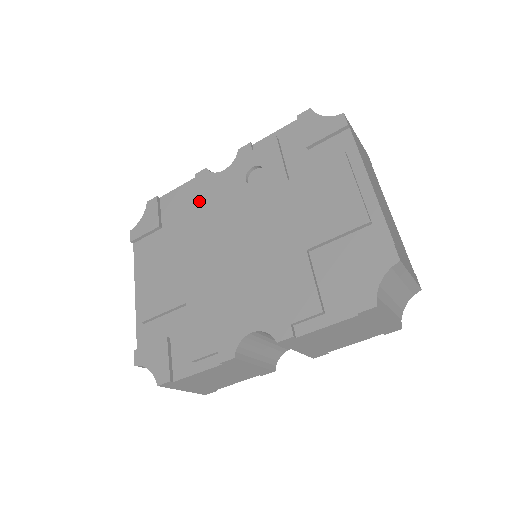
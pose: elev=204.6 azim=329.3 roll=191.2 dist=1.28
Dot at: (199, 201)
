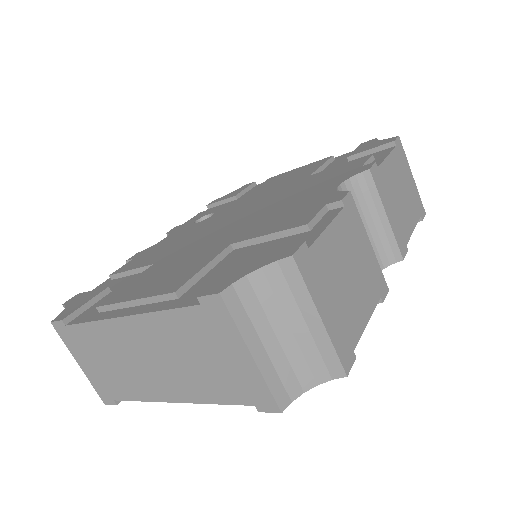
Dot at: (154, 252)
